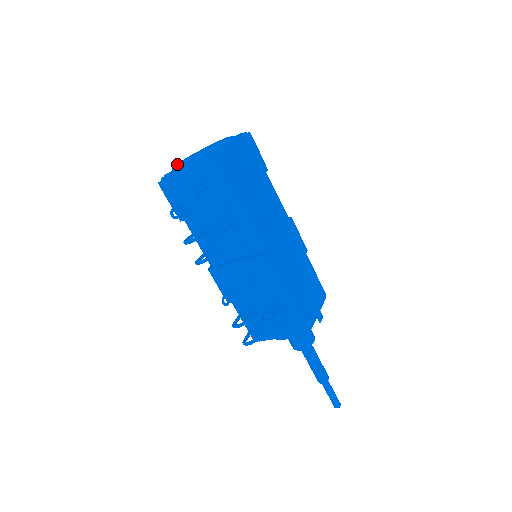
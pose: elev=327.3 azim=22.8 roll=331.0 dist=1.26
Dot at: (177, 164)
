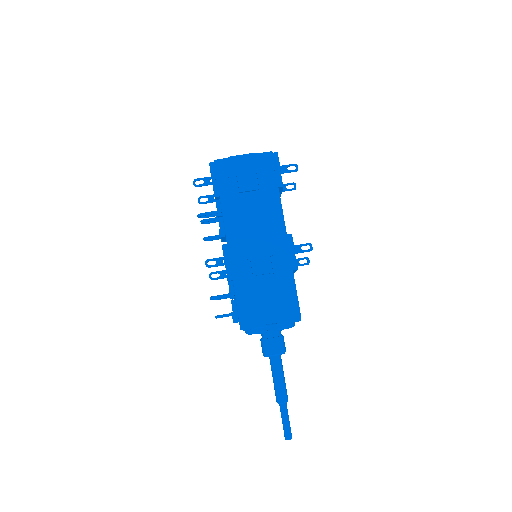
Dot at: occluded
